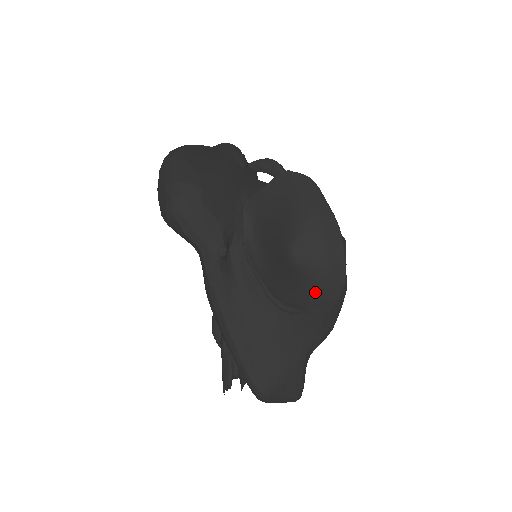
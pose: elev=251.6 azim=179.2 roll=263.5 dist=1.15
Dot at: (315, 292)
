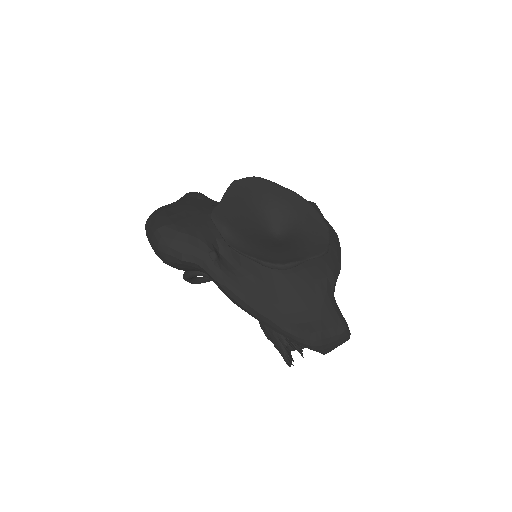
Dot at: (305, 246)
